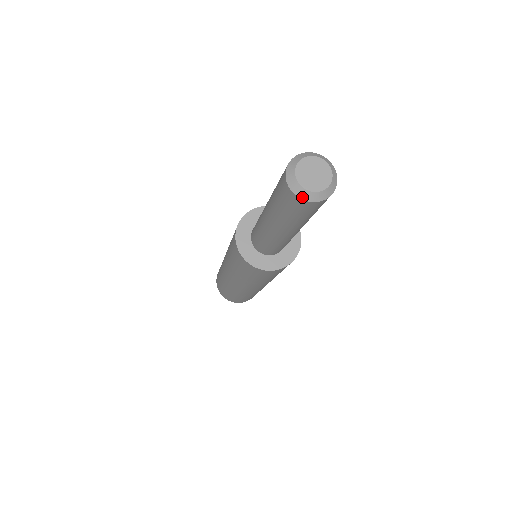
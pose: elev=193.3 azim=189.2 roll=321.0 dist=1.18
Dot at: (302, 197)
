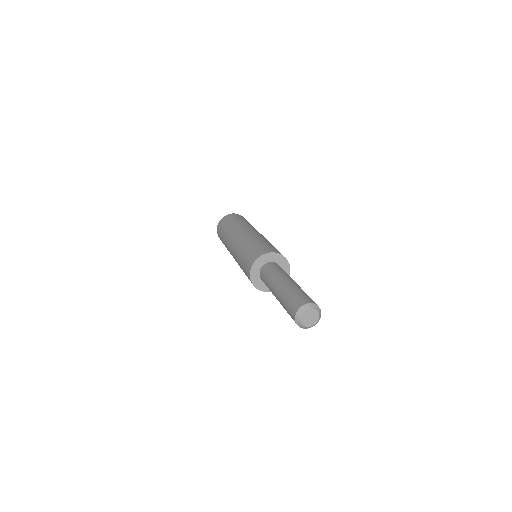
Dot at: (301, 327)
